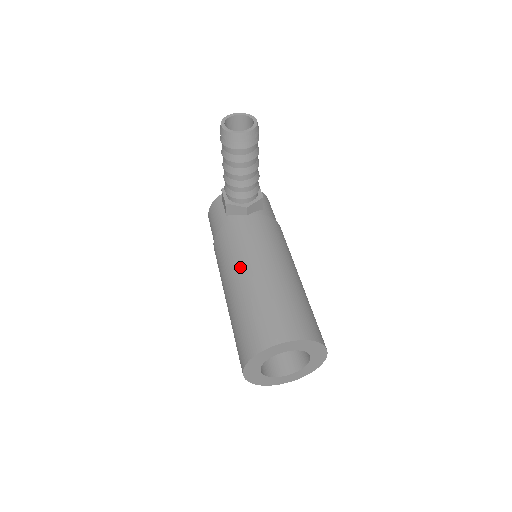
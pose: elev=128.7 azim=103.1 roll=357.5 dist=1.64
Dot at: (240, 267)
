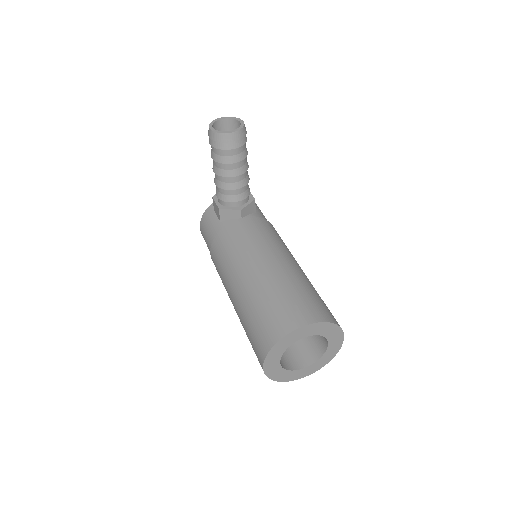
Dot at: (244, 265)
